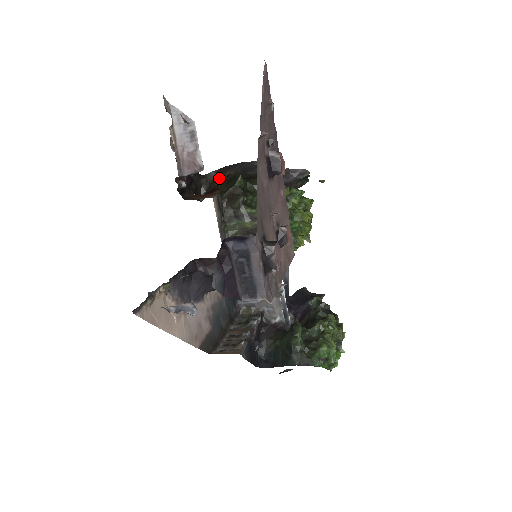
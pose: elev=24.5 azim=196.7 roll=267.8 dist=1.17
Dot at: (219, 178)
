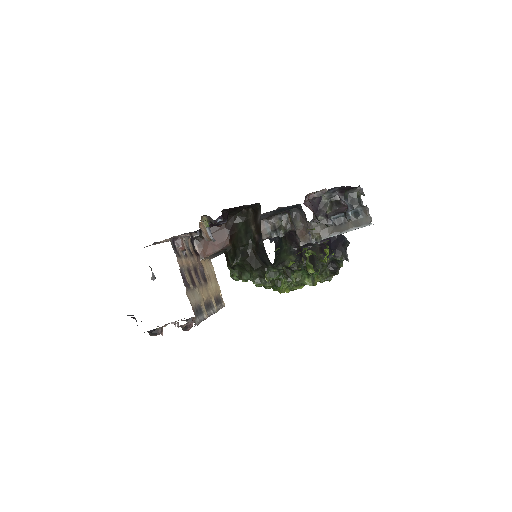
Dot at: (256, 227)
